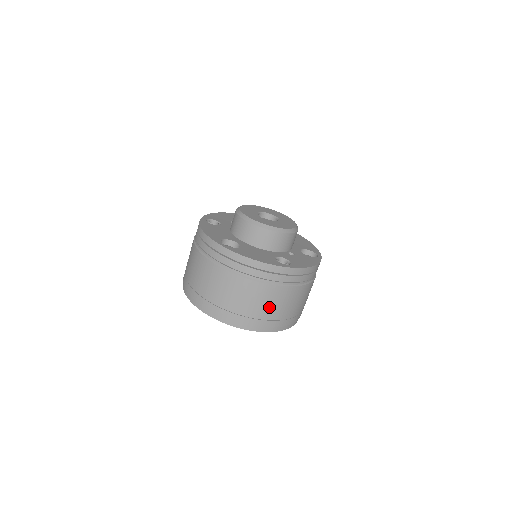
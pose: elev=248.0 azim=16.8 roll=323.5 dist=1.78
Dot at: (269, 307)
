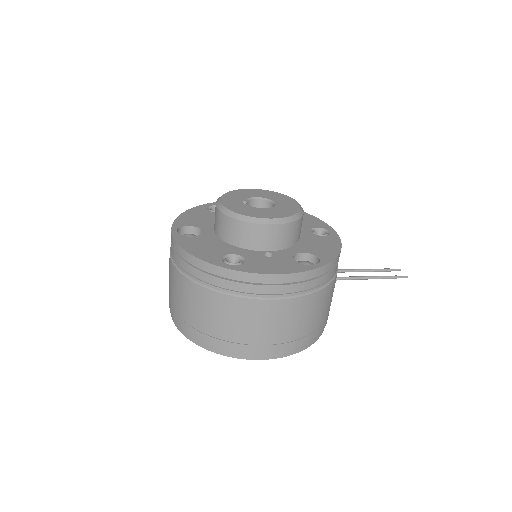
Dot at: (213, 320)
